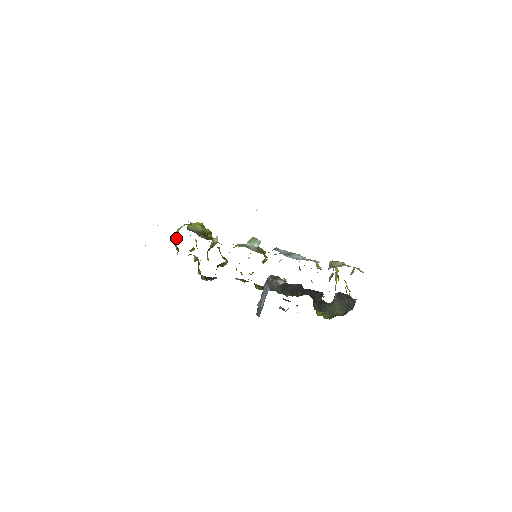
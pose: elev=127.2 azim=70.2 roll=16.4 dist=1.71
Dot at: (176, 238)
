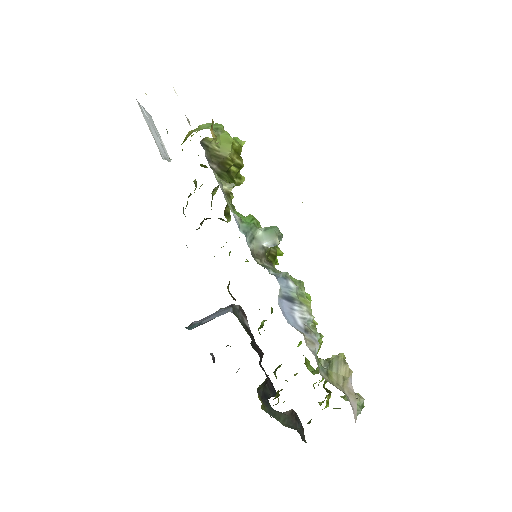
Dot at: (187, 137)
